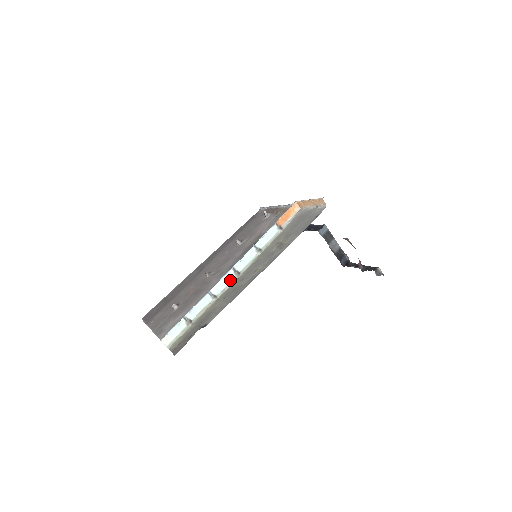
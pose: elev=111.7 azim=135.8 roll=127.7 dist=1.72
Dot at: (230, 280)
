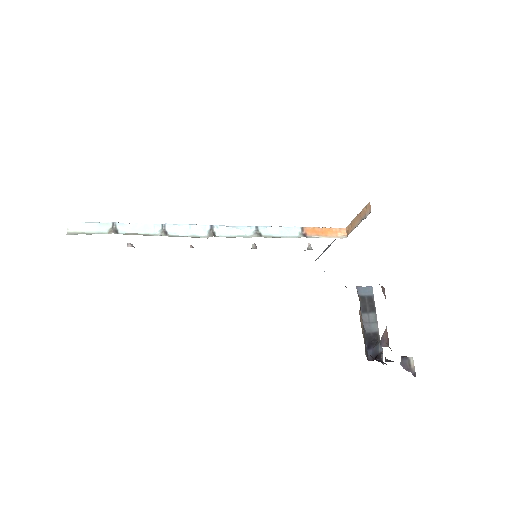
Dot at: (198, 234)
